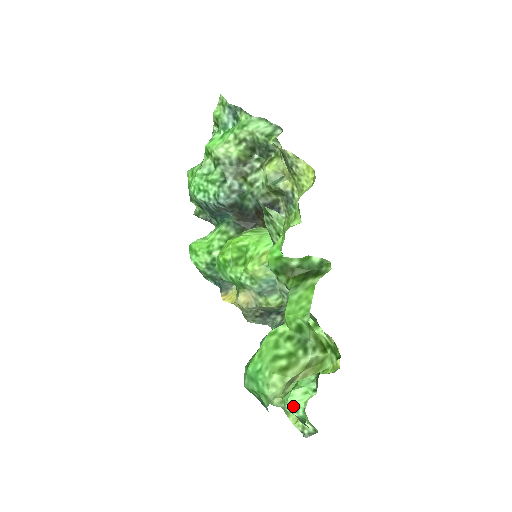
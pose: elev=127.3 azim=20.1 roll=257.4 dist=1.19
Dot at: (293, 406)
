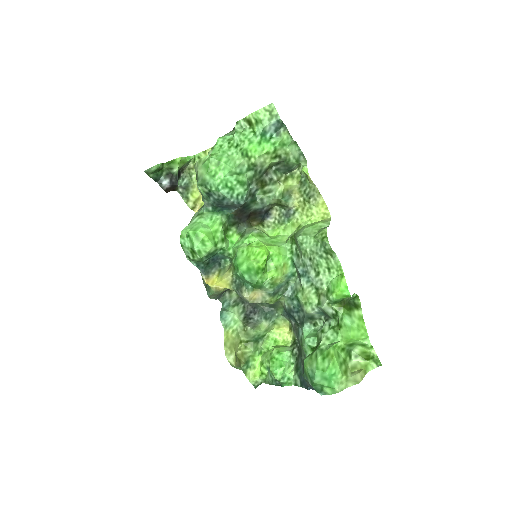
Dot at: (282, 376)
